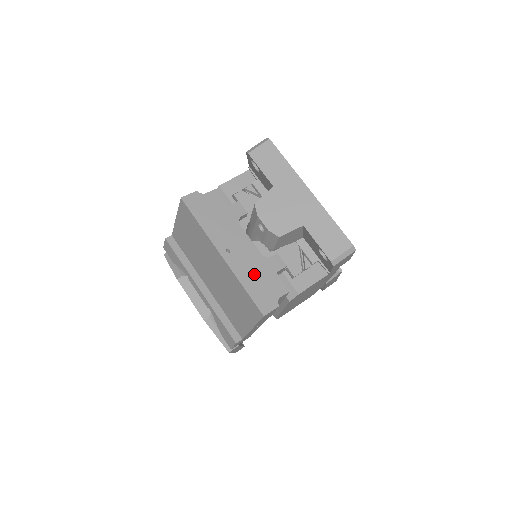
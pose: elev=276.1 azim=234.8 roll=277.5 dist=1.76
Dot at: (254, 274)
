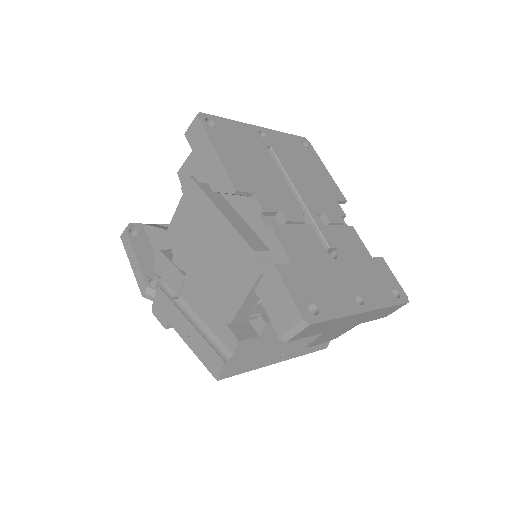
Dot at: occluded
